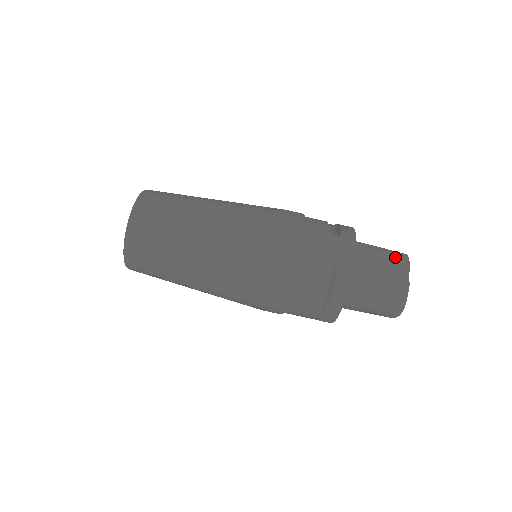
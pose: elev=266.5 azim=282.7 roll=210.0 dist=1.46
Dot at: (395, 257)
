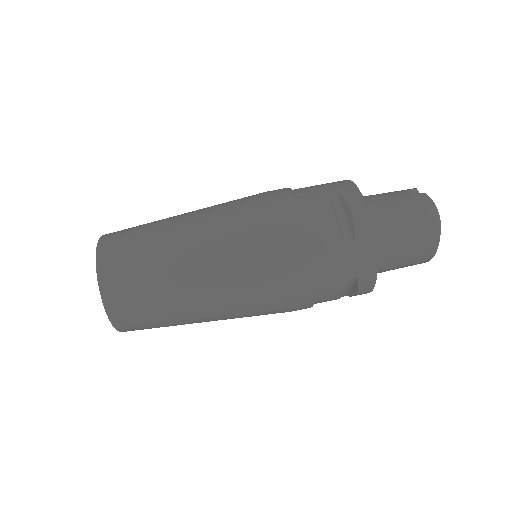
Dot at: occluded
